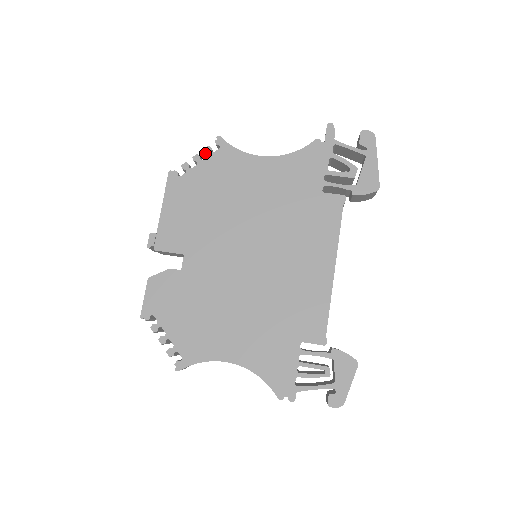
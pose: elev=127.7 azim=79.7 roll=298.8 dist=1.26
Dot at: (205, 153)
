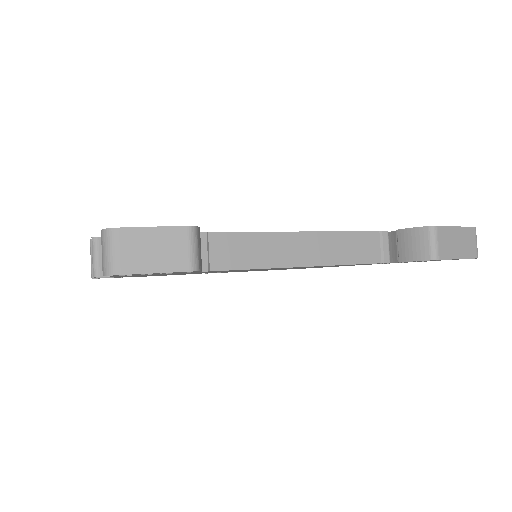
Dot at: occluded
